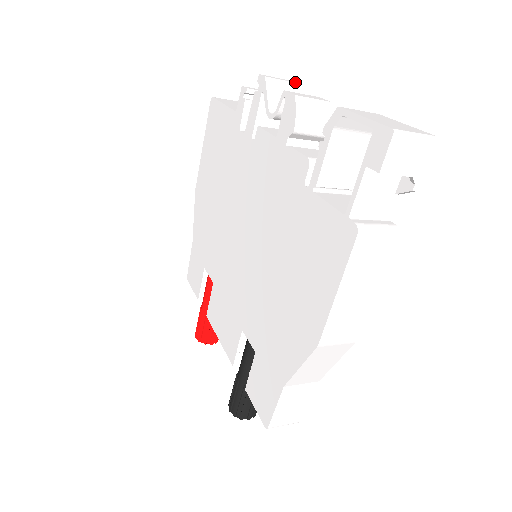
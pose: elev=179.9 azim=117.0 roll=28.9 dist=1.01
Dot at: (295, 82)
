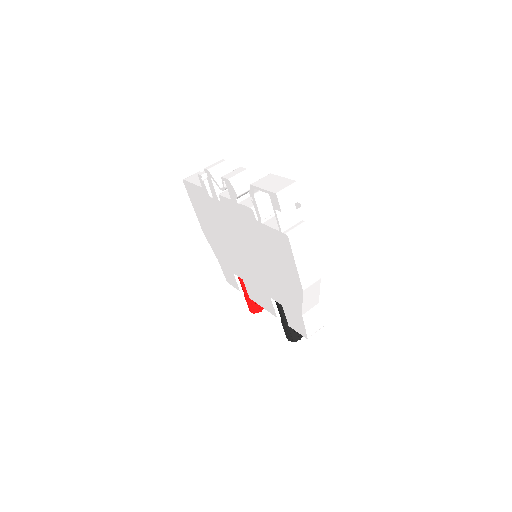
Dot at: (224, 161)
